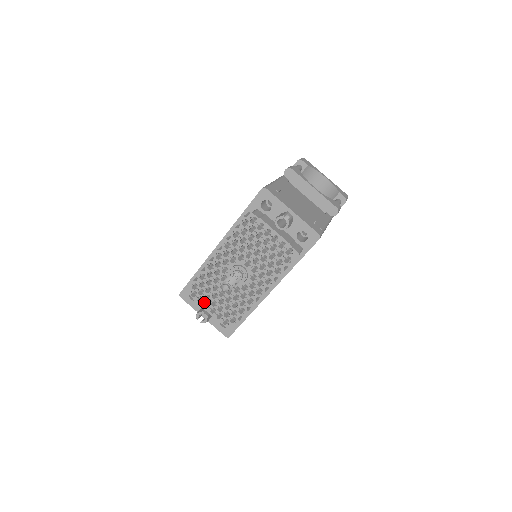
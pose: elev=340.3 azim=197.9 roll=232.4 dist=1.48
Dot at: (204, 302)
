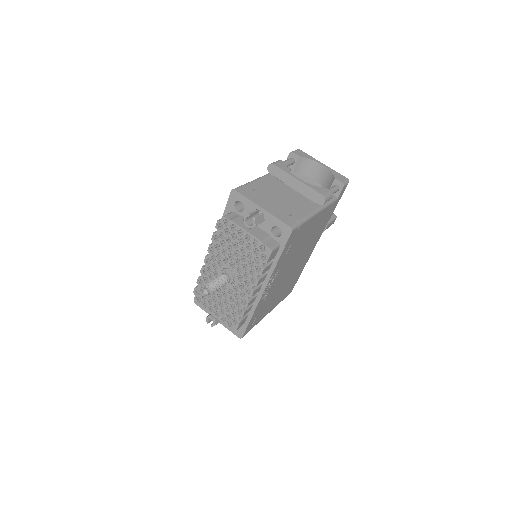
Dot at: (209, 306)
